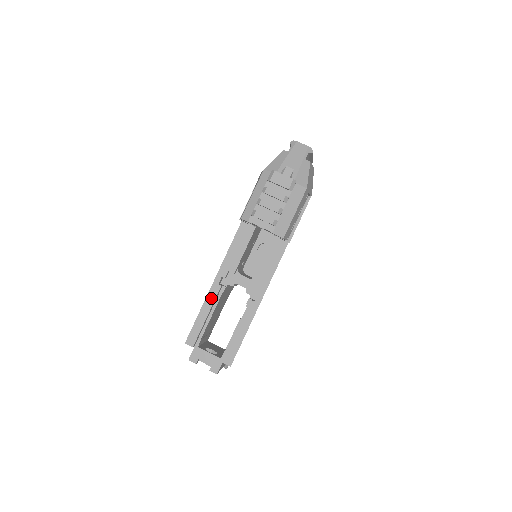
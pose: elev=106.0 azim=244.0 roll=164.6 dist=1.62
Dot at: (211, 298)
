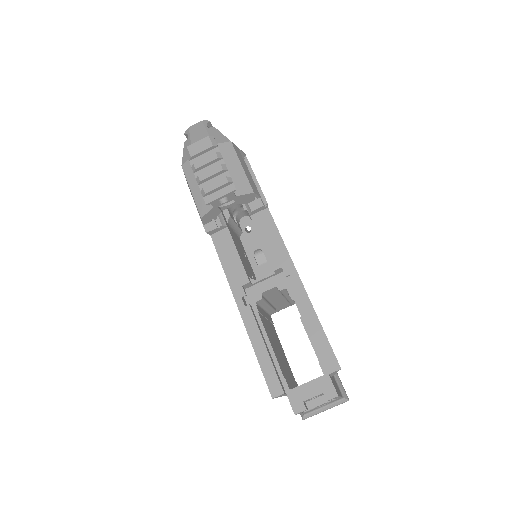
Dot at: (252, 326)
